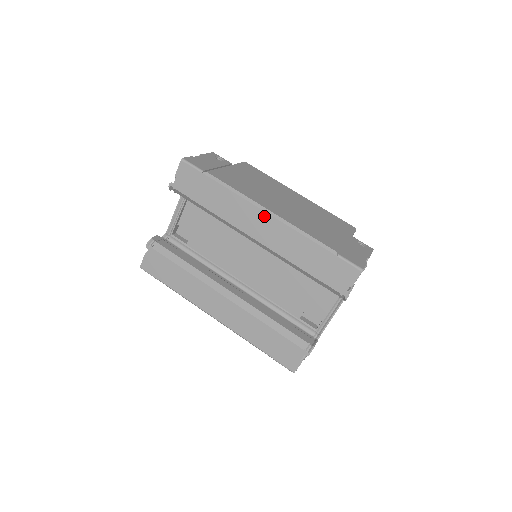
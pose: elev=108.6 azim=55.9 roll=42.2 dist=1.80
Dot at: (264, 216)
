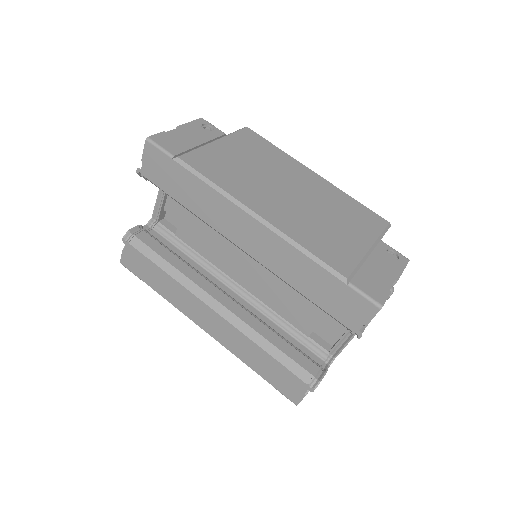
Dot at: (251, 222)
